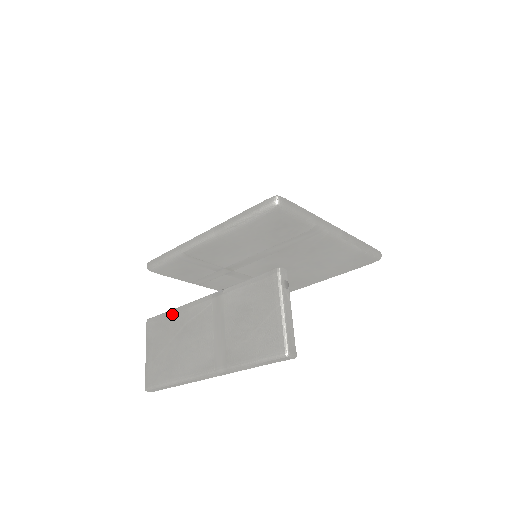
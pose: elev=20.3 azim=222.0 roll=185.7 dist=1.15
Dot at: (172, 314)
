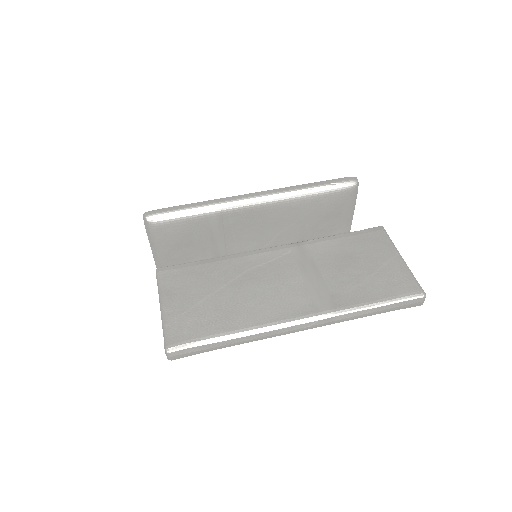
Dot at: (230, 255)
